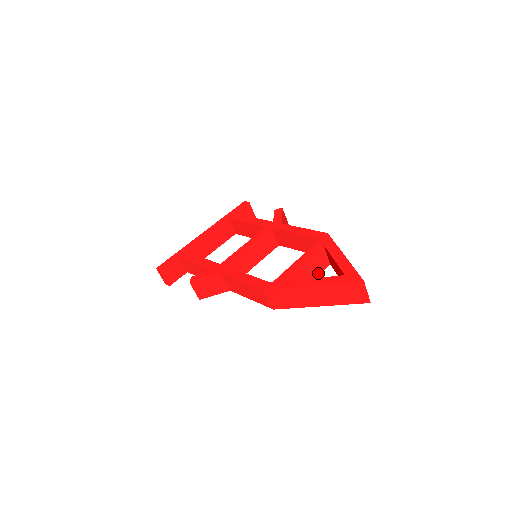
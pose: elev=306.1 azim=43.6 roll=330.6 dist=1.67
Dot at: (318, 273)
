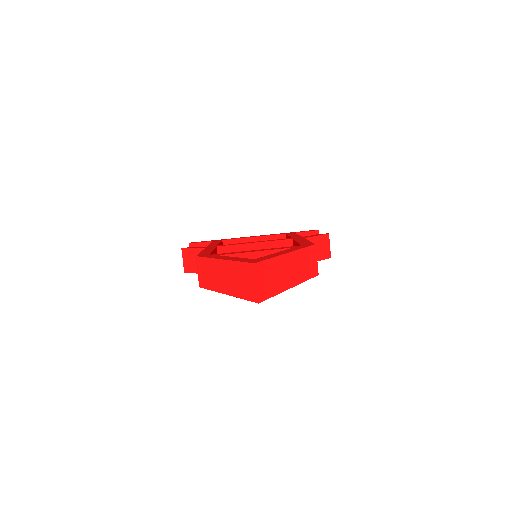
Dot at: occluded
